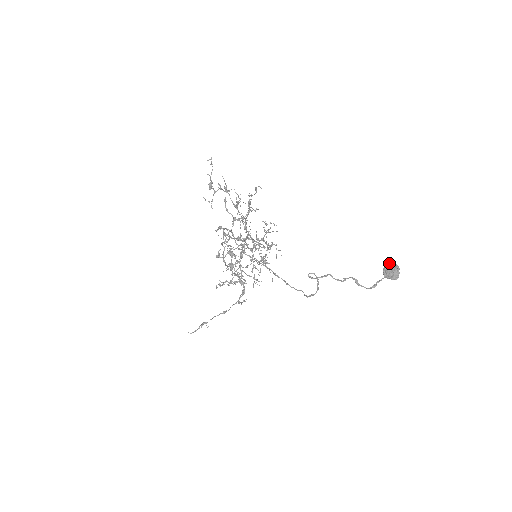
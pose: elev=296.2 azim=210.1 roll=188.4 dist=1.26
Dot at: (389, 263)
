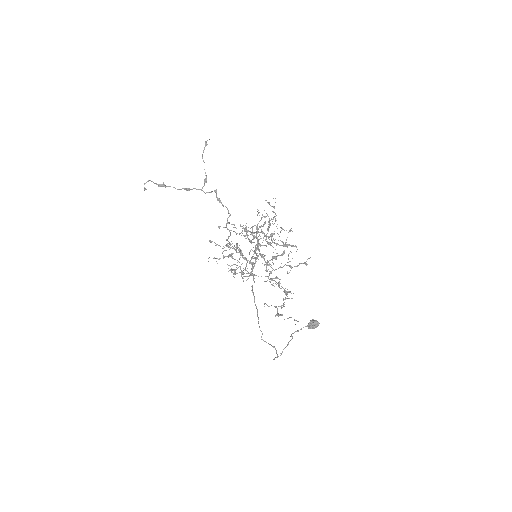
Dot at: (316, 326)
